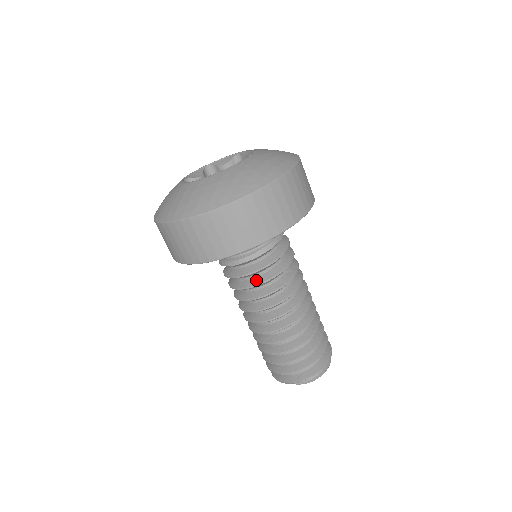
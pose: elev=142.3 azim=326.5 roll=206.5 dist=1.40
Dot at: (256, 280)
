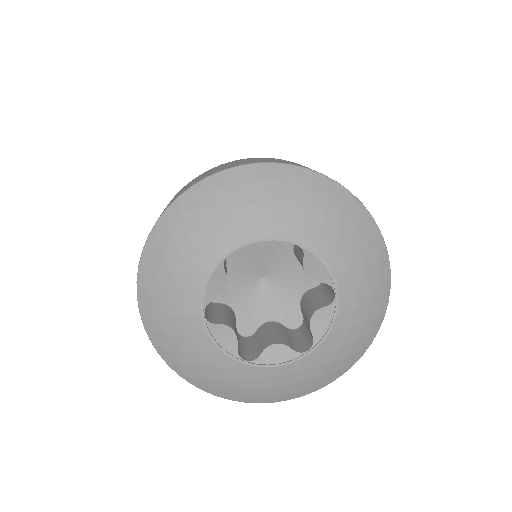
Dot at: occluded
